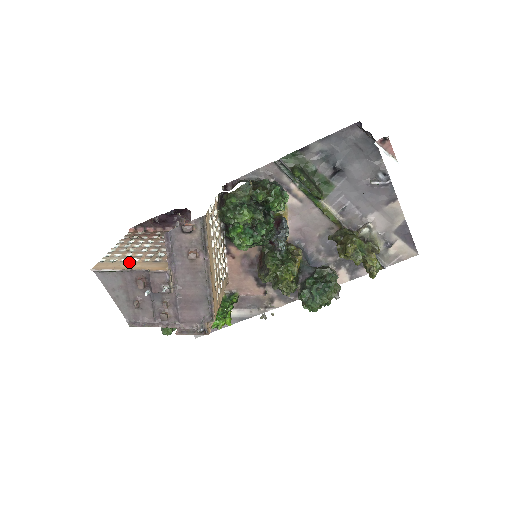
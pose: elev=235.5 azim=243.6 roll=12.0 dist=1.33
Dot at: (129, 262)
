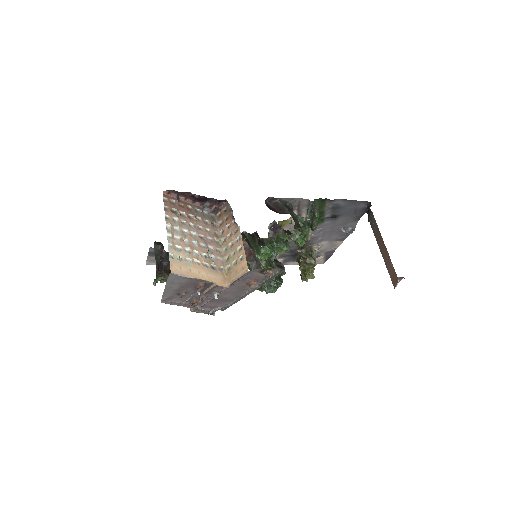
Dot at: (195, 265)
